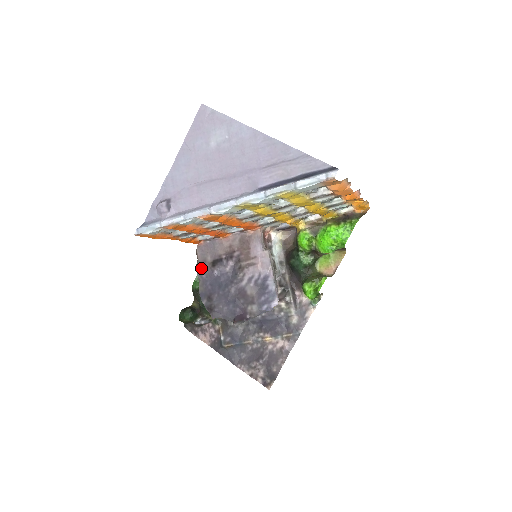
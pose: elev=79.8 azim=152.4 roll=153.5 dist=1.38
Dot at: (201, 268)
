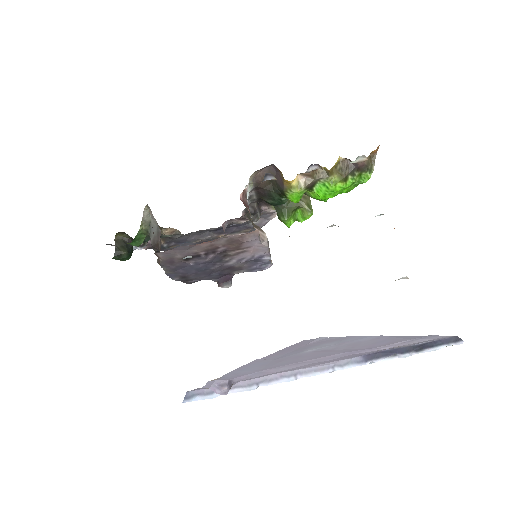
Dot at: (167, 264)
